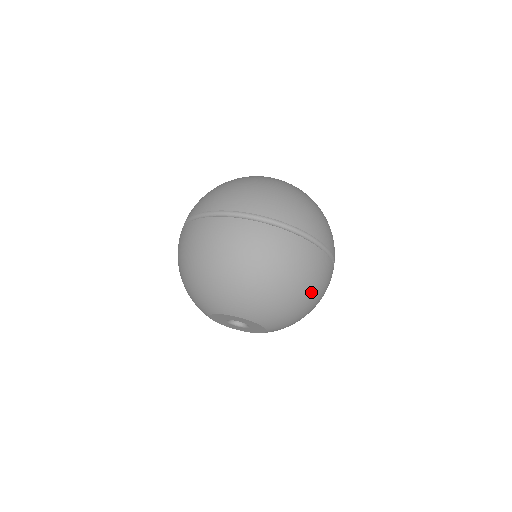
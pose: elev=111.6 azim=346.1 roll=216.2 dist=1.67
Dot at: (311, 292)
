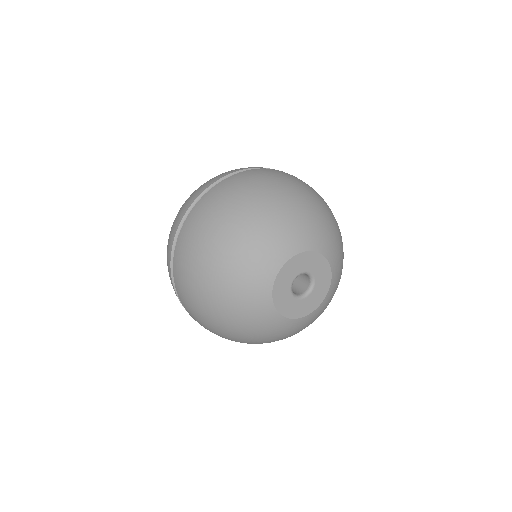
Dot at: occluded
